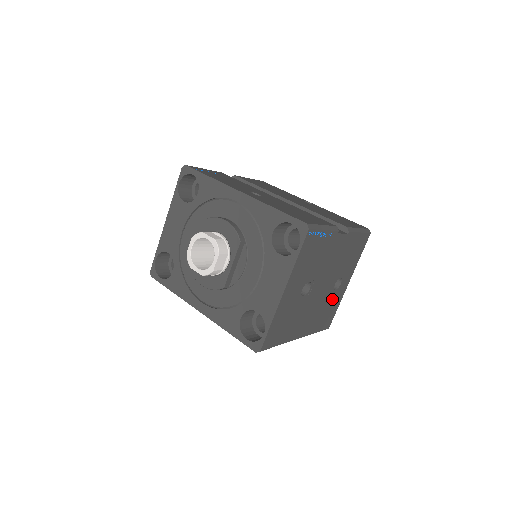
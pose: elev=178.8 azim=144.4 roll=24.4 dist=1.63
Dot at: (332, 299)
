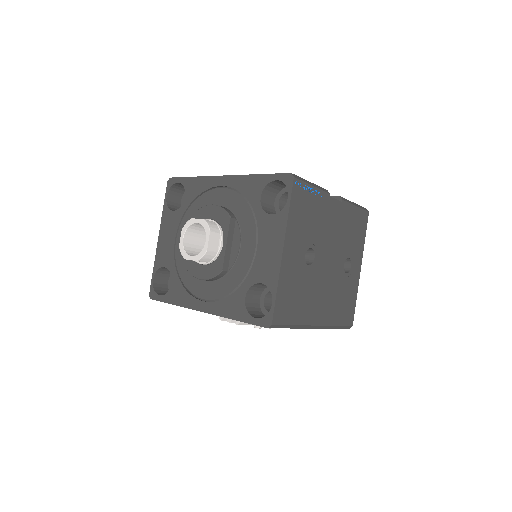
Dot at: (346, 284)
